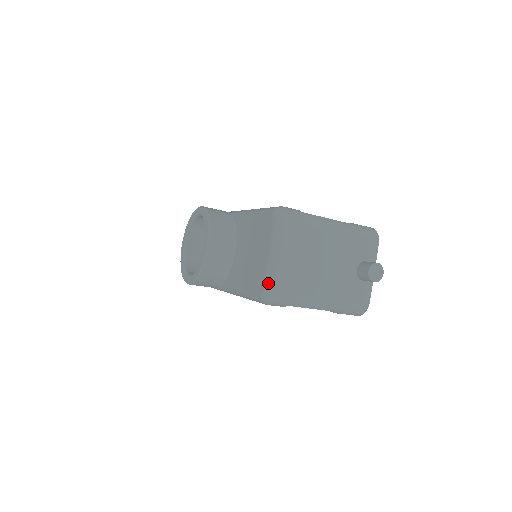
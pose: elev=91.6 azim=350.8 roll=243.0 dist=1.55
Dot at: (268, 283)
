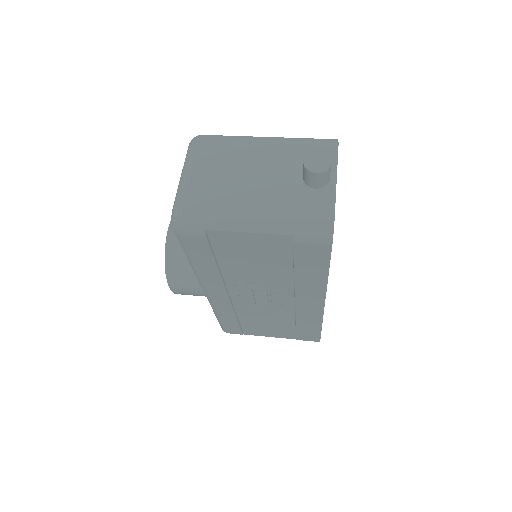
Dot at: (174, 204)
